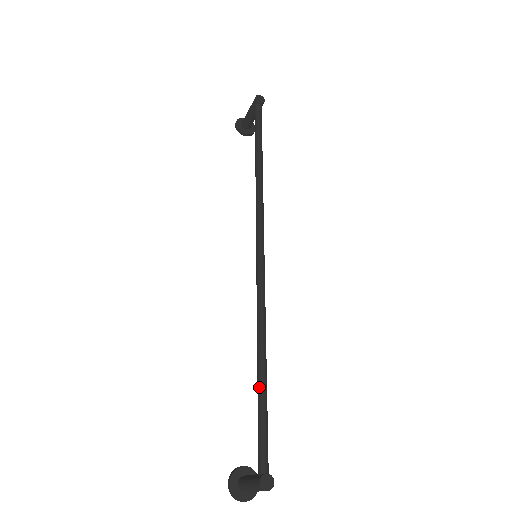
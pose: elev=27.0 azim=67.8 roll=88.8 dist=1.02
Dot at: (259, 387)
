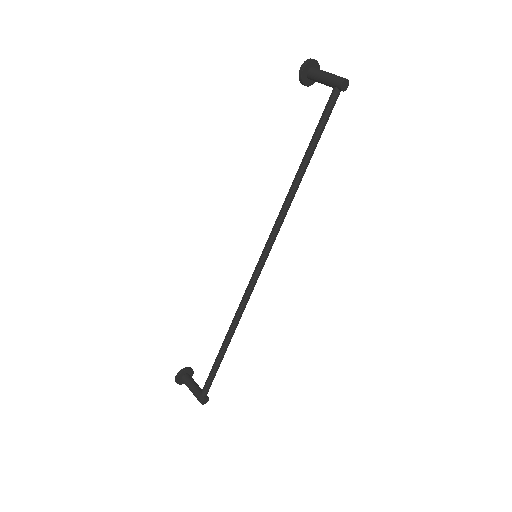
Dot at: (220, 355)
